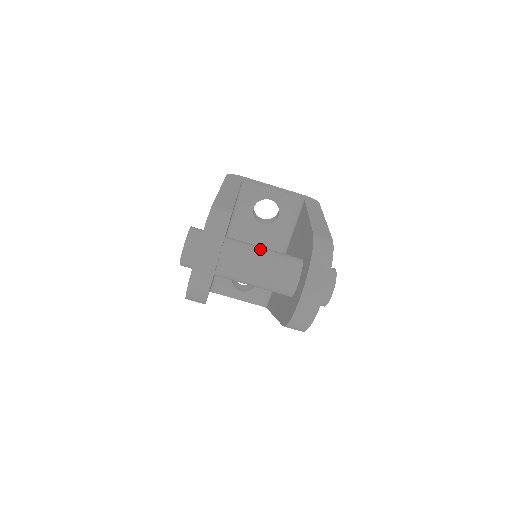
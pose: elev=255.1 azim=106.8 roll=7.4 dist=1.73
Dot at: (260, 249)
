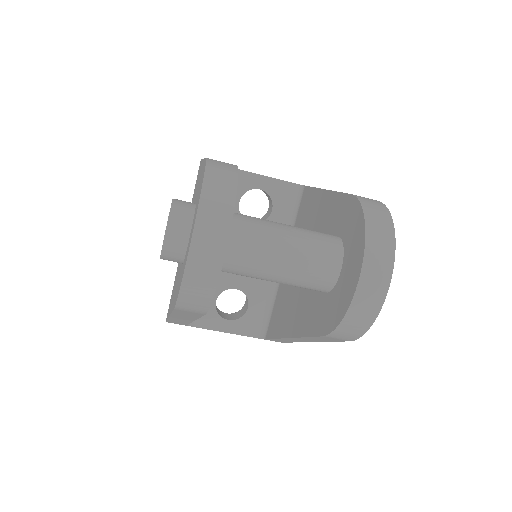
Dot at: (279, 223)
